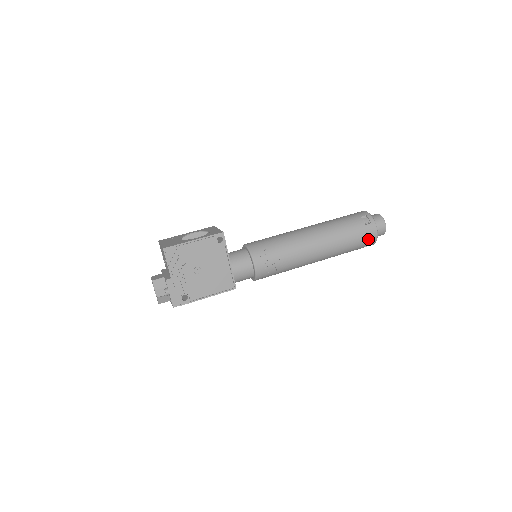
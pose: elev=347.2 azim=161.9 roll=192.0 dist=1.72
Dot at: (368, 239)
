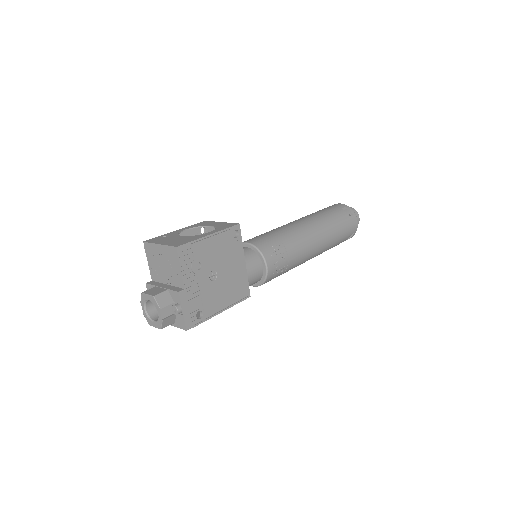
Dot at: (351, 232)
